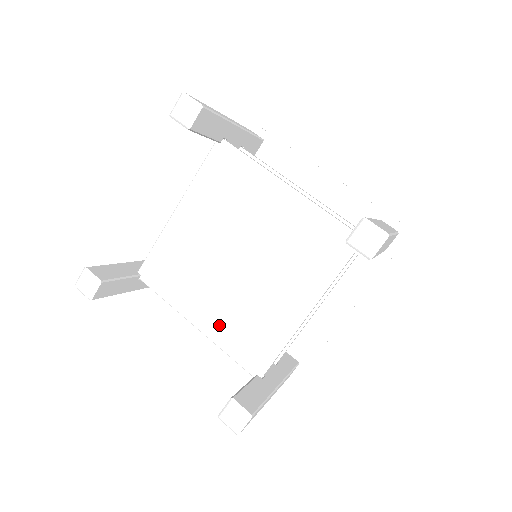
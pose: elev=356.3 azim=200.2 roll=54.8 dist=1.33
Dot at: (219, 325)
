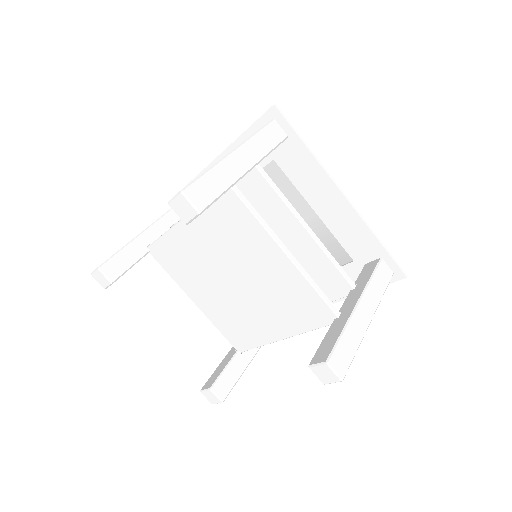
Dot at: (213, 312)
